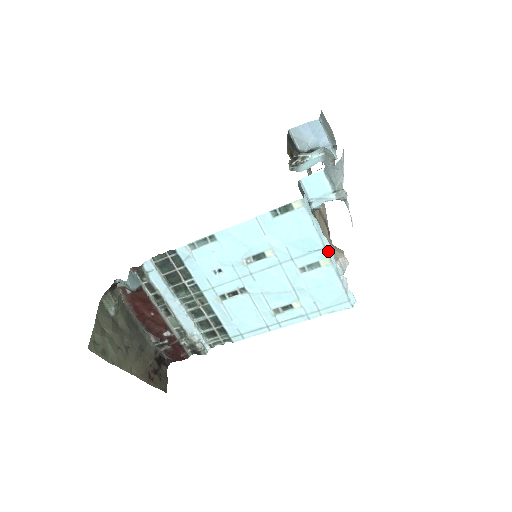
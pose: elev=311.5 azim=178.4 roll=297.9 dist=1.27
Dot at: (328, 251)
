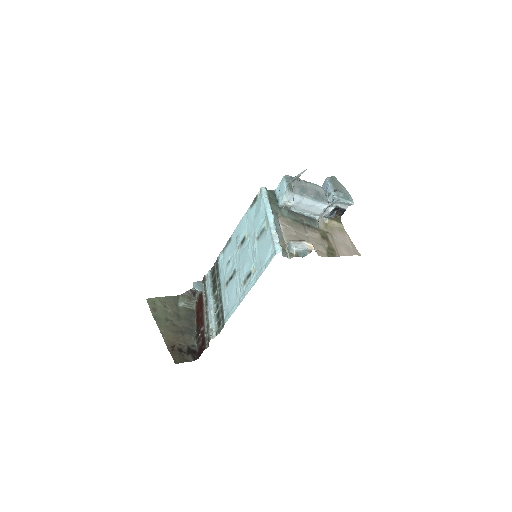
Dot at: (268, 216)
